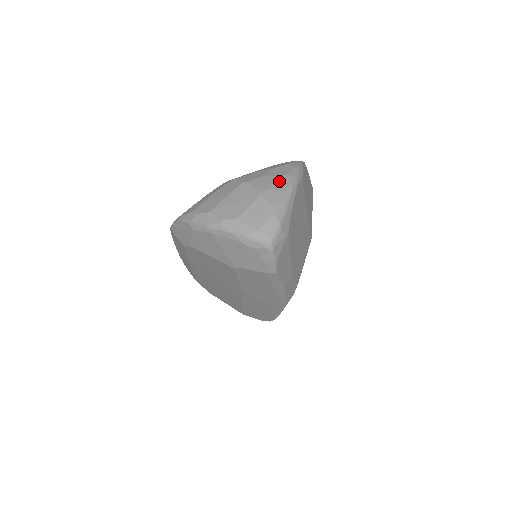
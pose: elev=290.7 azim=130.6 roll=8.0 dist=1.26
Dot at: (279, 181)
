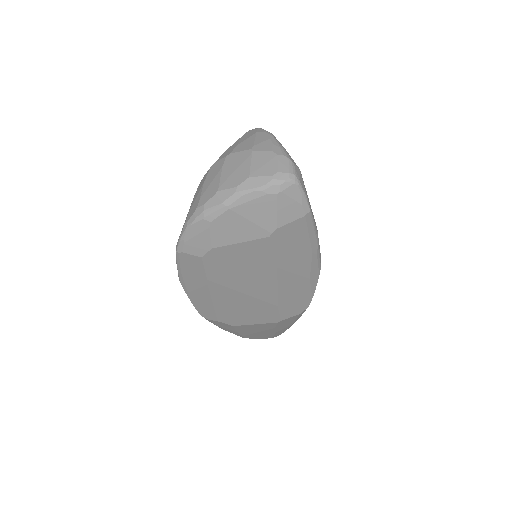
Dot at: (256, 137)
